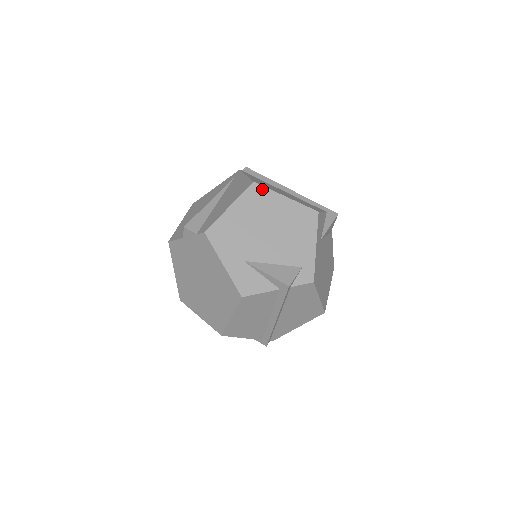
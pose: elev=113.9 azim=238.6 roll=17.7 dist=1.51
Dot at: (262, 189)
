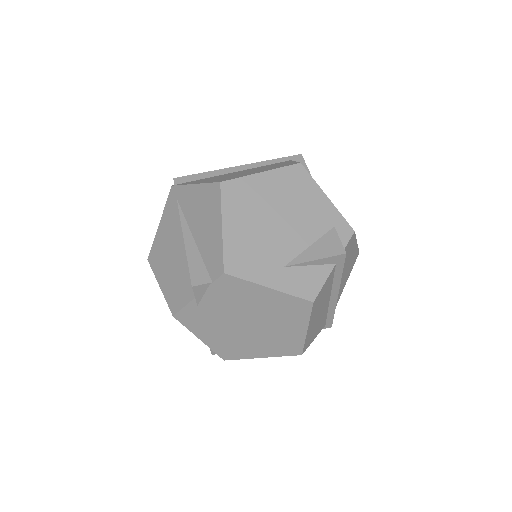
Dot at: (235, 183)
